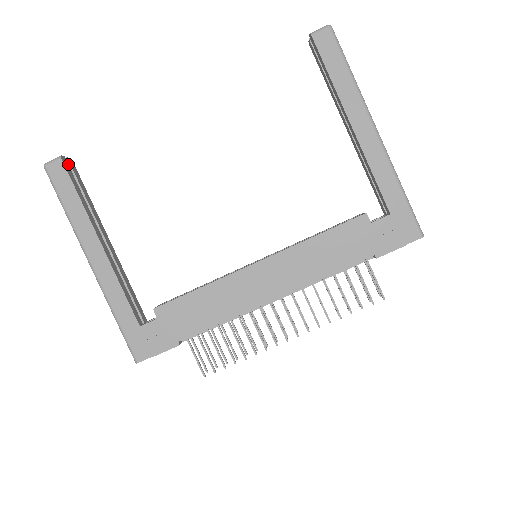
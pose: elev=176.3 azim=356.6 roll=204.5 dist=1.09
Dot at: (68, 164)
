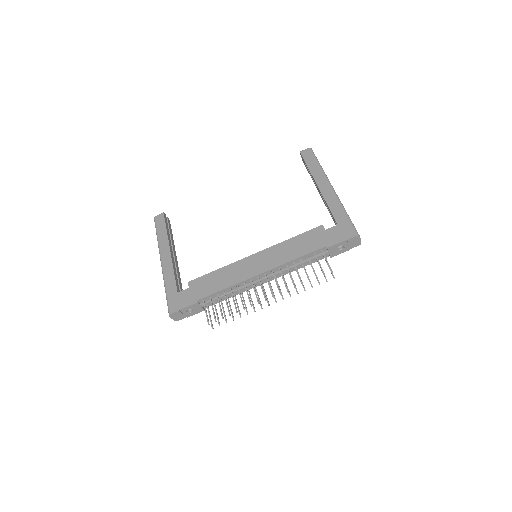
Dot at: (167, 219)
